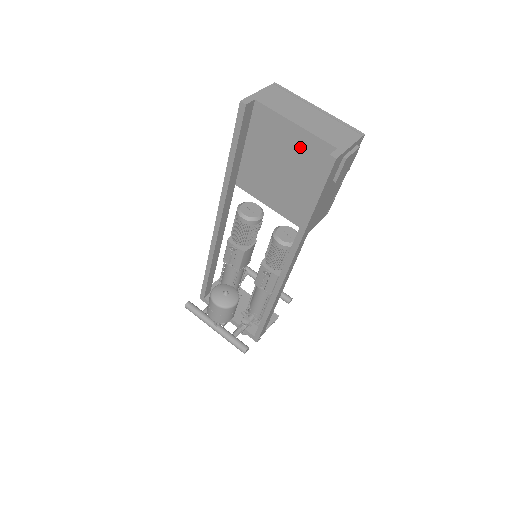
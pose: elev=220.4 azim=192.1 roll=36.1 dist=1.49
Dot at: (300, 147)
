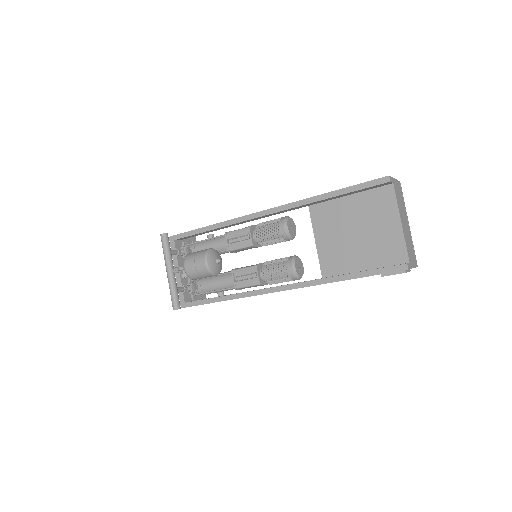
Dot at: (387, 237)
